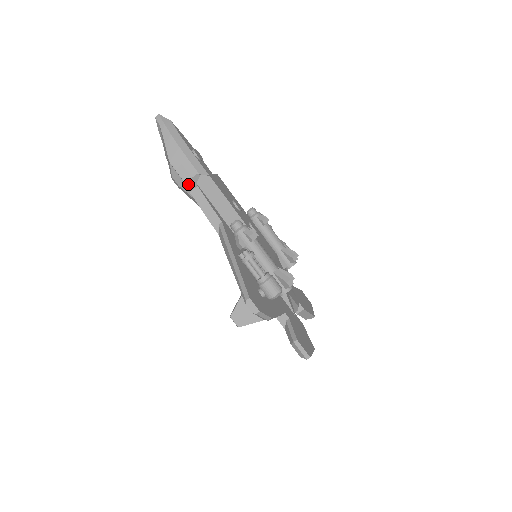
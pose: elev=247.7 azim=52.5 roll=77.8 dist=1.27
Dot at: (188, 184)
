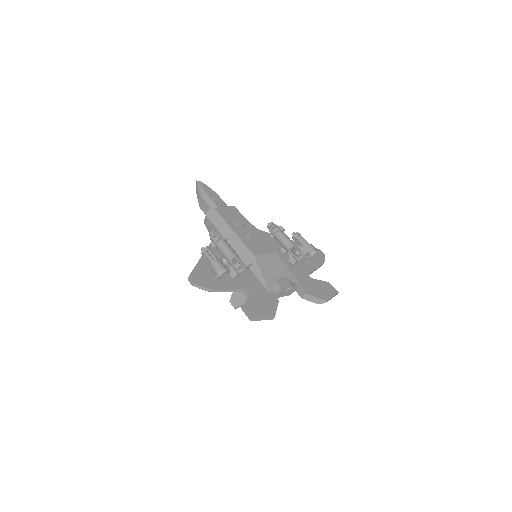
Dot at: occluded
